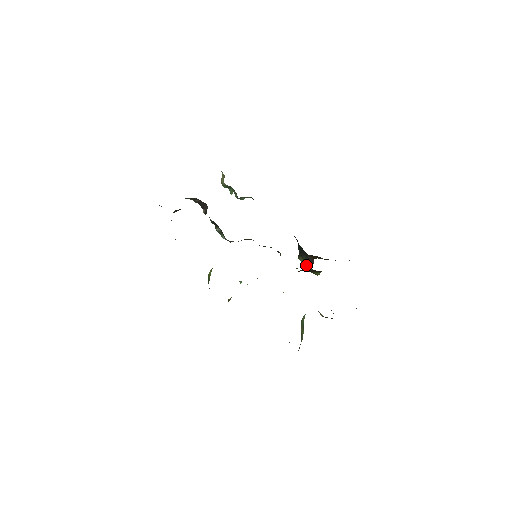
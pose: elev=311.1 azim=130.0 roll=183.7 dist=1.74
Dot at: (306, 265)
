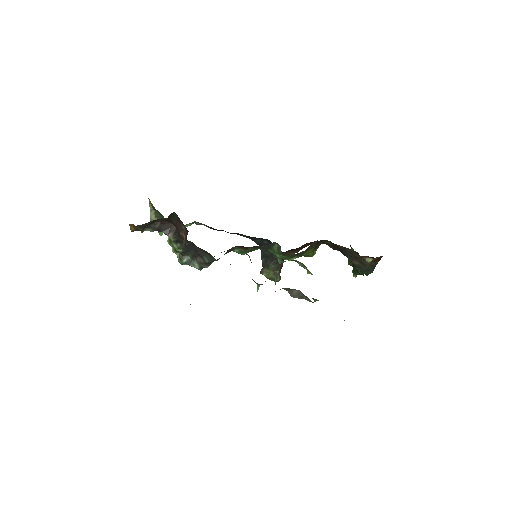
Dot at: (274, 275)
